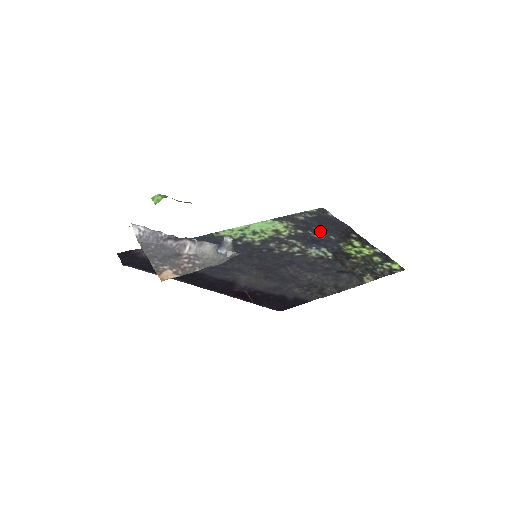
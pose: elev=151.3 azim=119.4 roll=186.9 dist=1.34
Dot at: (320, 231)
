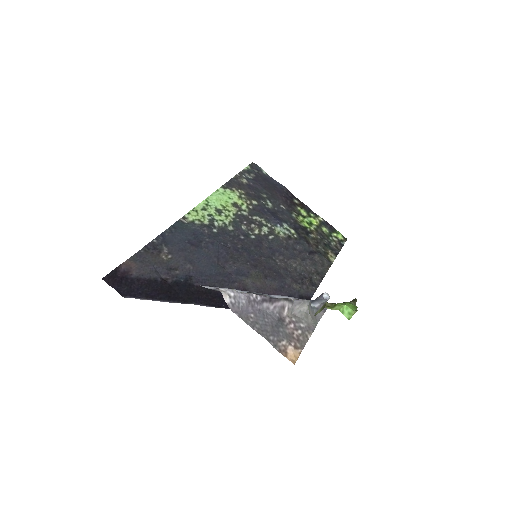
Dot at: (270, 199)
